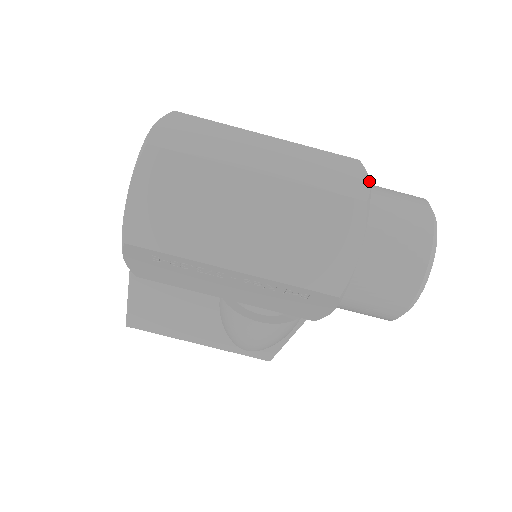
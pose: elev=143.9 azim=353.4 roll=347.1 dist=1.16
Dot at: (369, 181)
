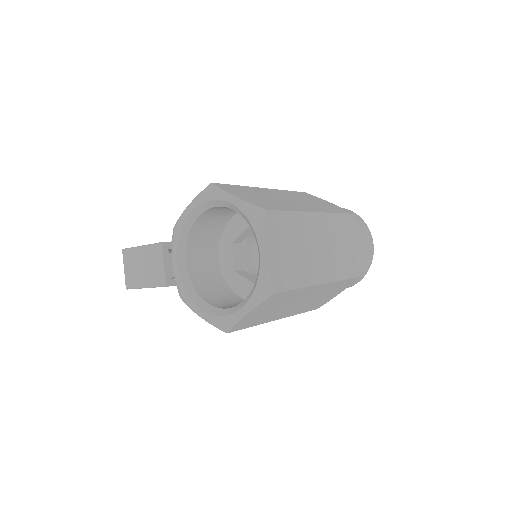
Dot at: (359, 246)
